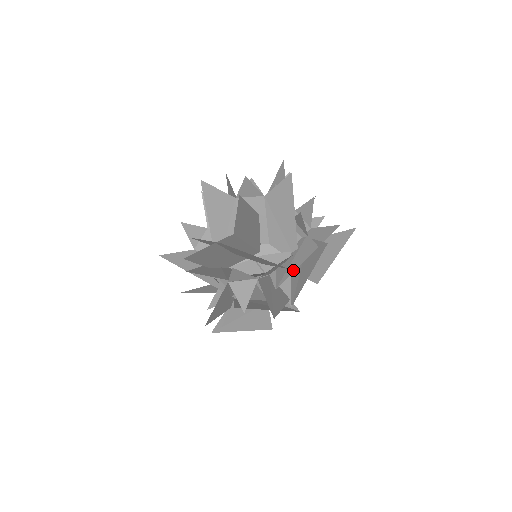
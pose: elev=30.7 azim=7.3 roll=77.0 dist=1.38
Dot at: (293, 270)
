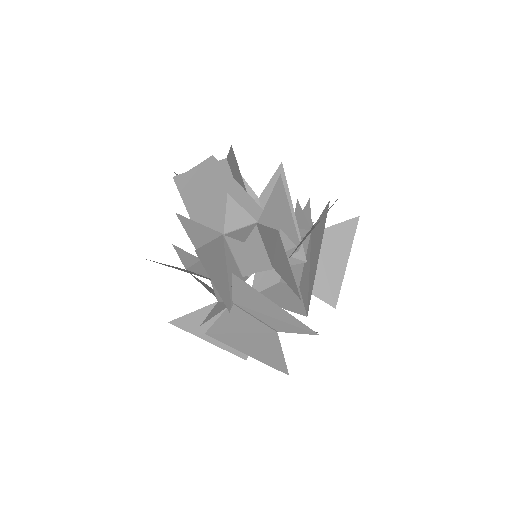
Dot at: (299, 245)
